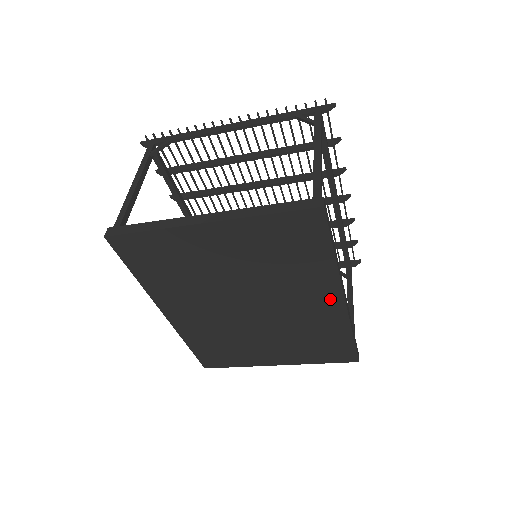
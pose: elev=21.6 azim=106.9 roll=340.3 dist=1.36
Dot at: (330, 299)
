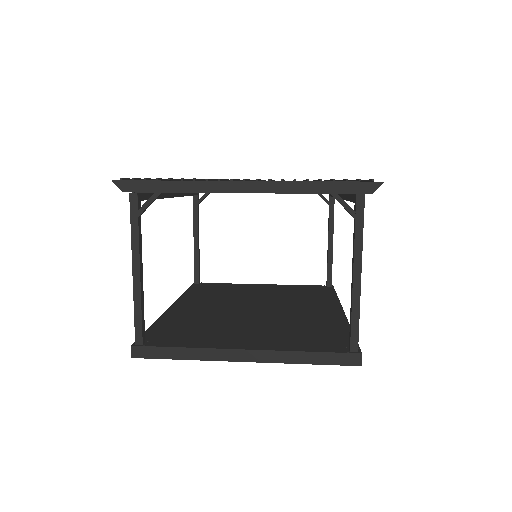
Dot at: occluded
